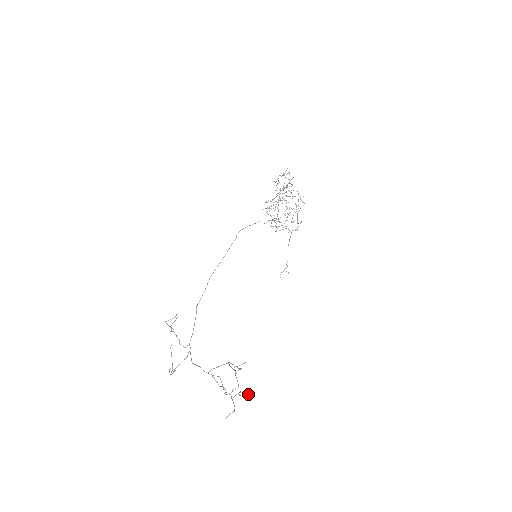
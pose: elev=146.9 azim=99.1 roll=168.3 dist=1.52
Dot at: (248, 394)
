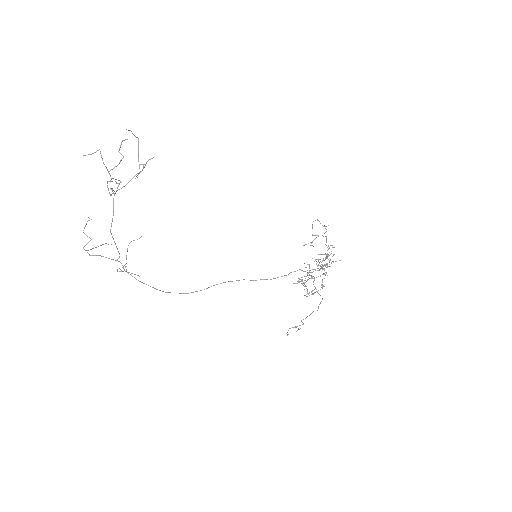
Dot at: (127, 139)
